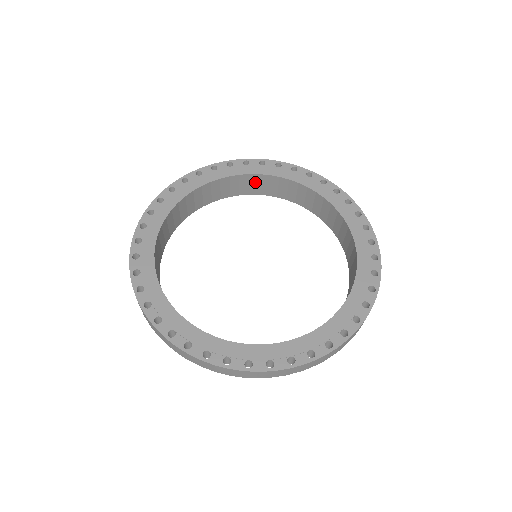
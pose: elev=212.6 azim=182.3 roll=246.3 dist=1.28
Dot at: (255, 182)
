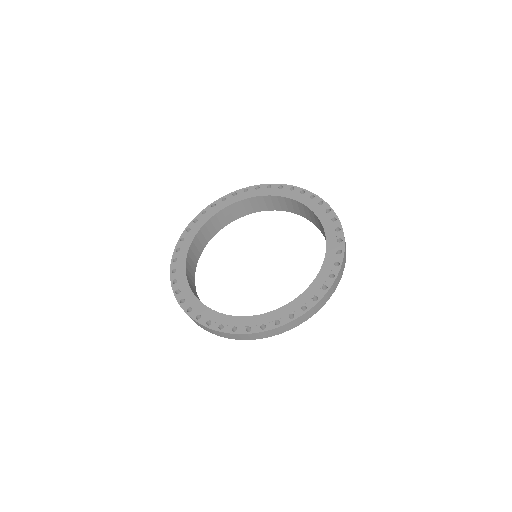
Dot at: (302, 208)
